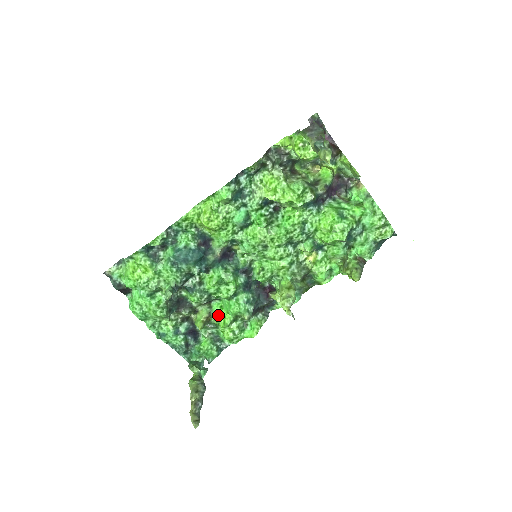
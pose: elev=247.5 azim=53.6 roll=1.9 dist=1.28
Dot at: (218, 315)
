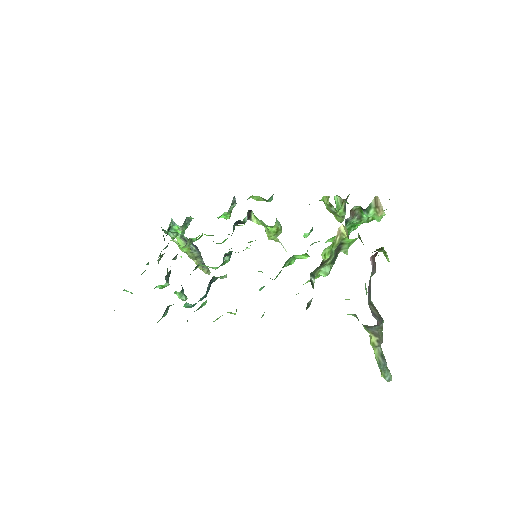
Dot at: occluded
